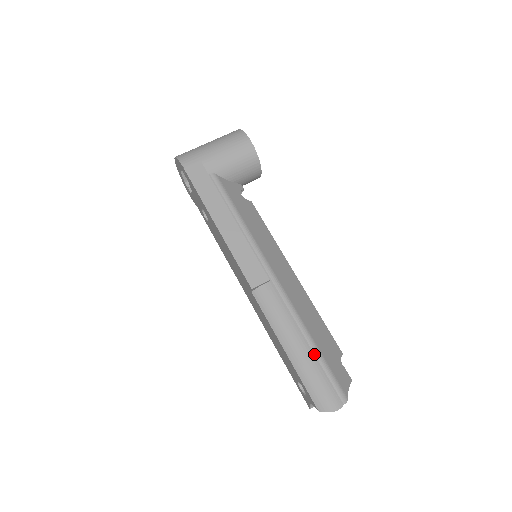
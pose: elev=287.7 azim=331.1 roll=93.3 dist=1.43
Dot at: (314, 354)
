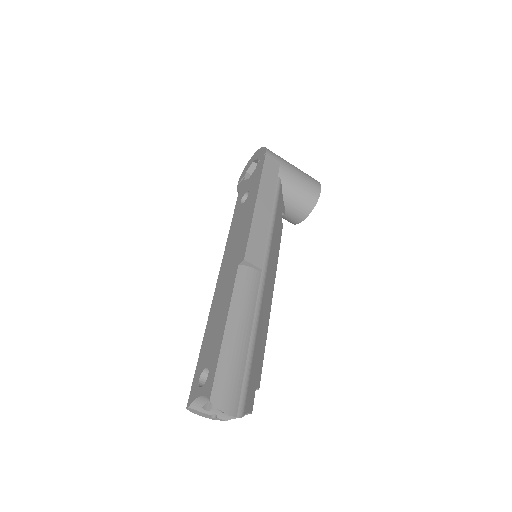
Dot at: (247, 353)
